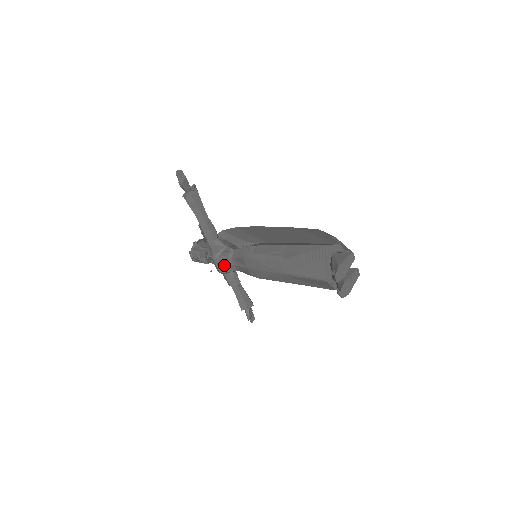
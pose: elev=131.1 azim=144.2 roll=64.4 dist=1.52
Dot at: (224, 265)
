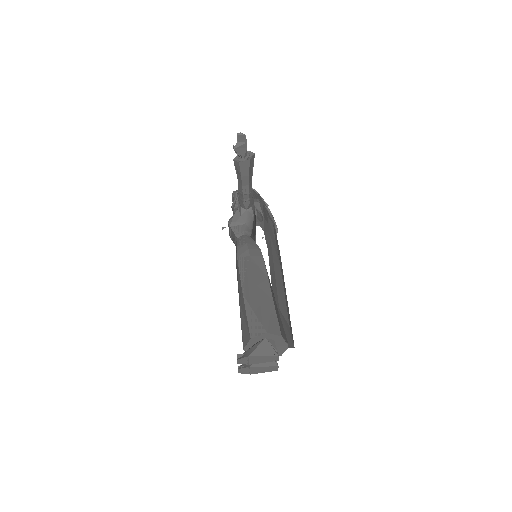
Dot at: (232, 235)
